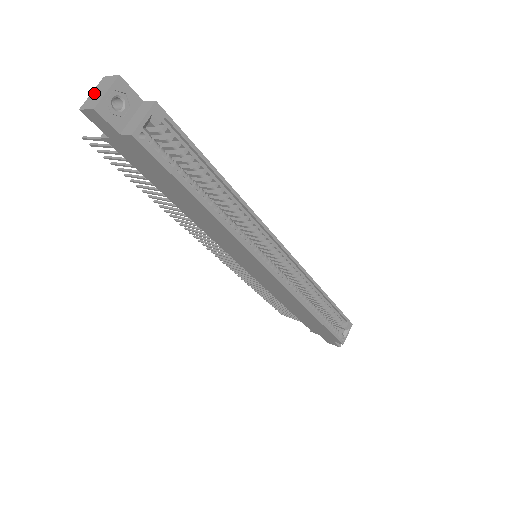
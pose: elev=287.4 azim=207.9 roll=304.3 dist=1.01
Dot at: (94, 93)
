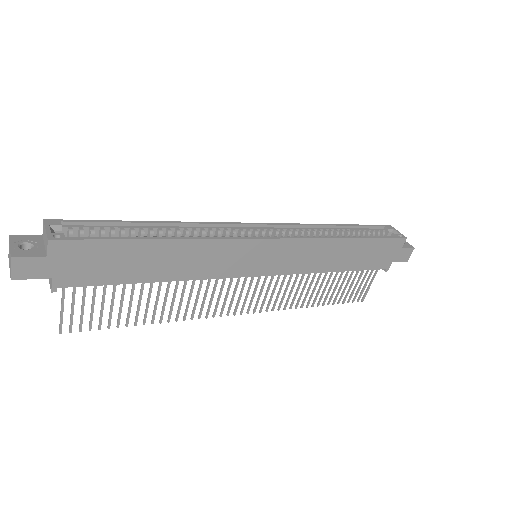
Dot at: (9, 264)
